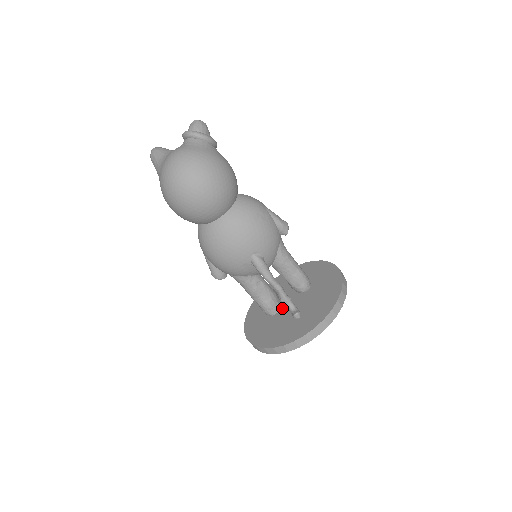
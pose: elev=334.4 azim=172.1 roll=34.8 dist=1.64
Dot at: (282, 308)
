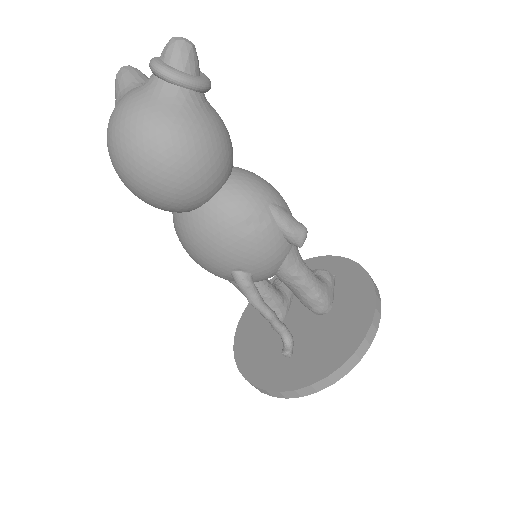
Dot at: (286, 320)
